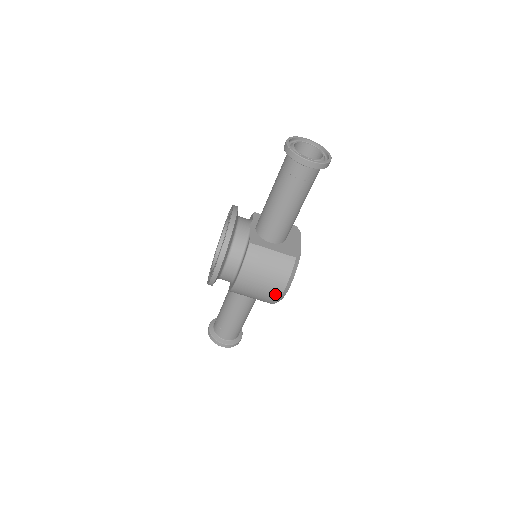
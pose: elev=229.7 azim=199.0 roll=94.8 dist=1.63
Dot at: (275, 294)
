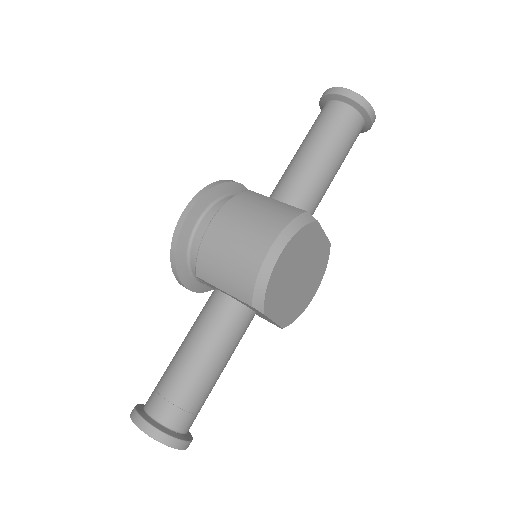
Dot at: (258, 251)
